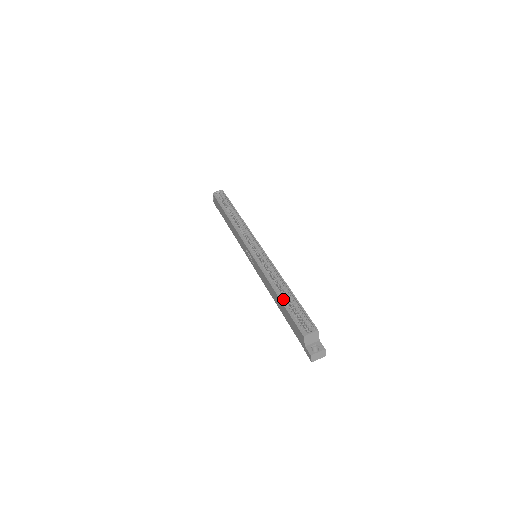
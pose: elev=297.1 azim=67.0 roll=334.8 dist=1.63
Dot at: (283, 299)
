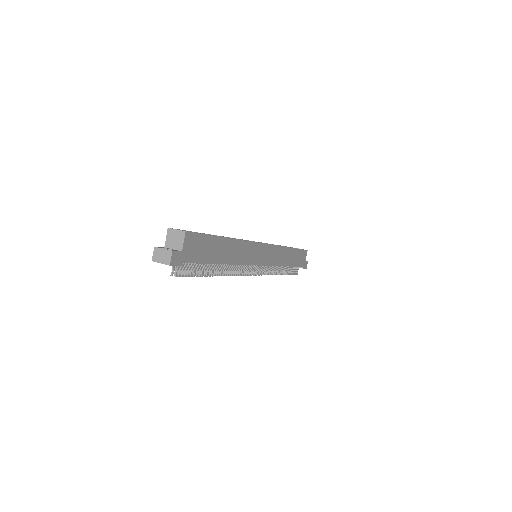
Dot at: occluded
